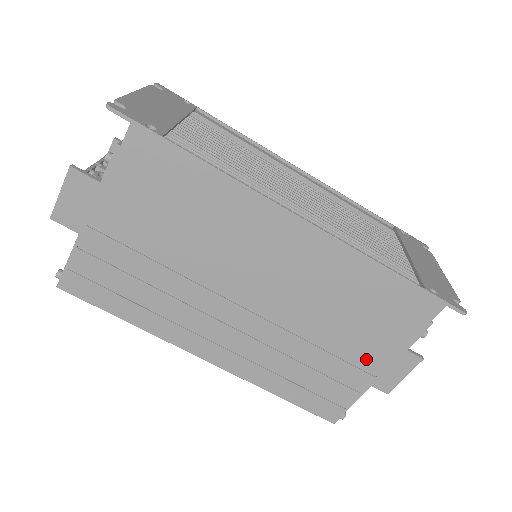
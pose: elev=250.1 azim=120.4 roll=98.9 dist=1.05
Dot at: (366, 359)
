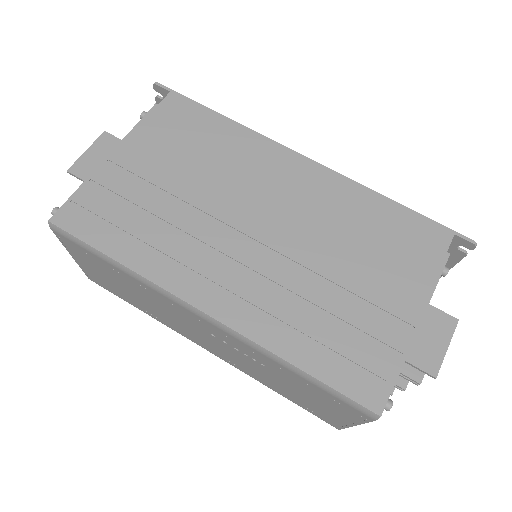
Dot at: (396, 302)
